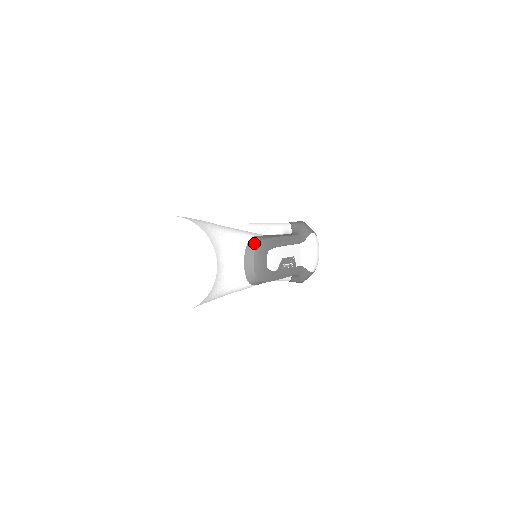
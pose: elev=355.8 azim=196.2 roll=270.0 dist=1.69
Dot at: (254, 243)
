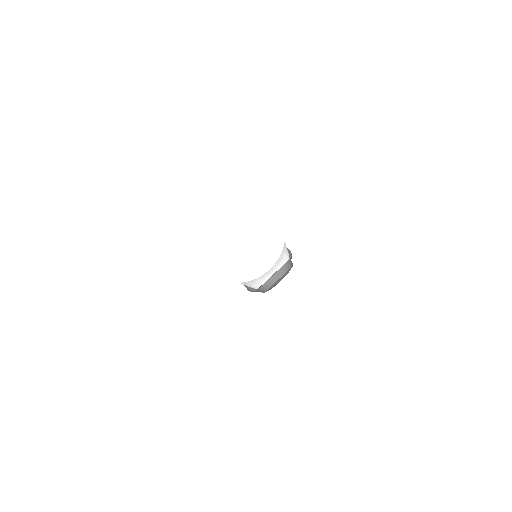
Dot at: (289, 265)
